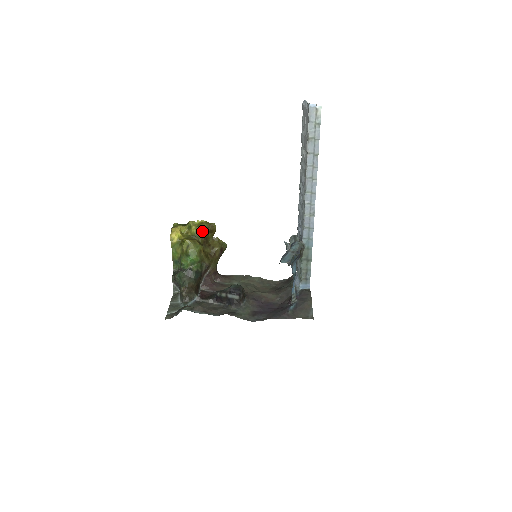
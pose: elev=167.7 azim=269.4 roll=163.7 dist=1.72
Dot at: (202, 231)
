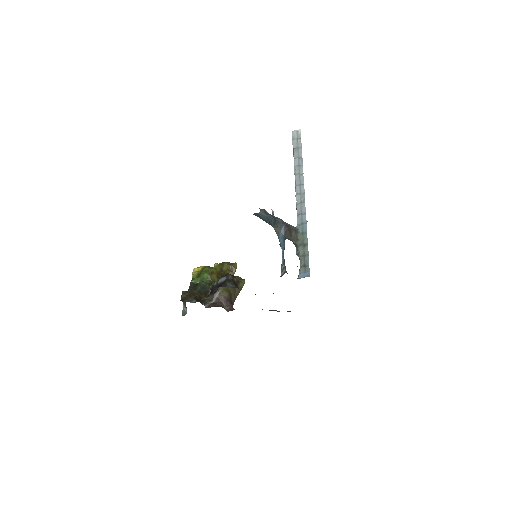
Dot at: (222, 265)
